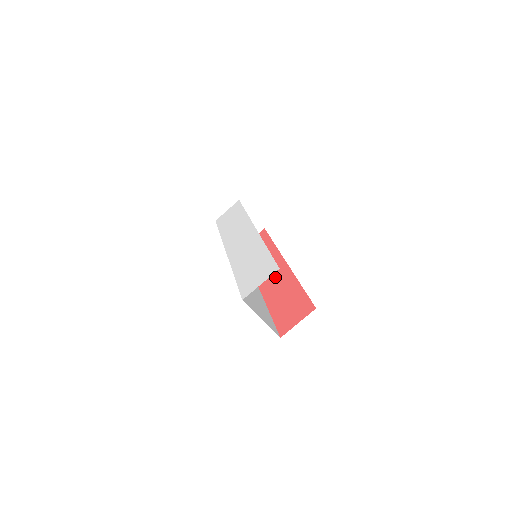
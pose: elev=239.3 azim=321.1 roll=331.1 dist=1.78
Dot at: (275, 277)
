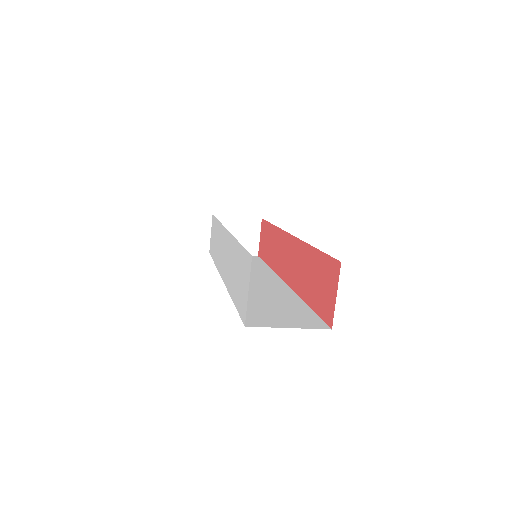
Dot at: (292, 261)
